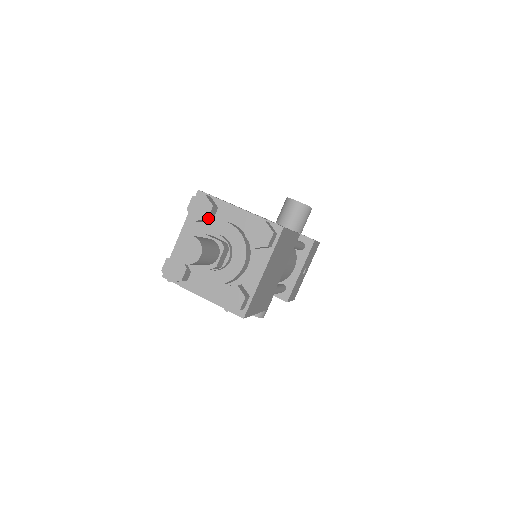
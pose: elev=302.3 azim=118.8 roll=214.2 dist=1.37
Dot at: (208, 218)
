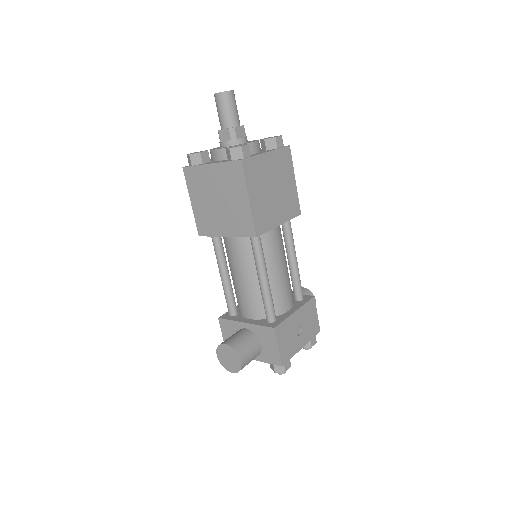
Dot at: occluded
